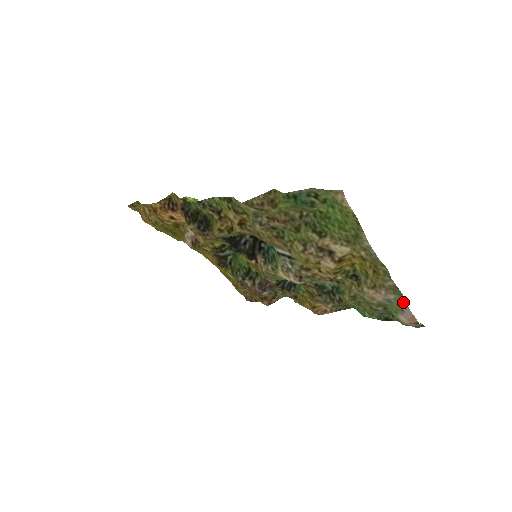
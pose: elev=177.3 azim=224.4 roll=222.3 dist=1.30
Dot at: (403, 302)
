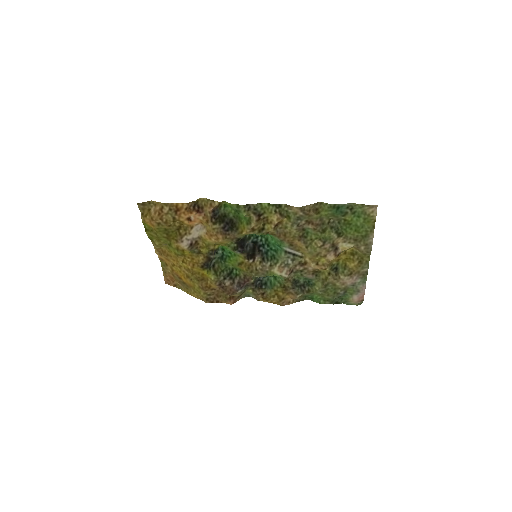
Dot at: (364, 284)
